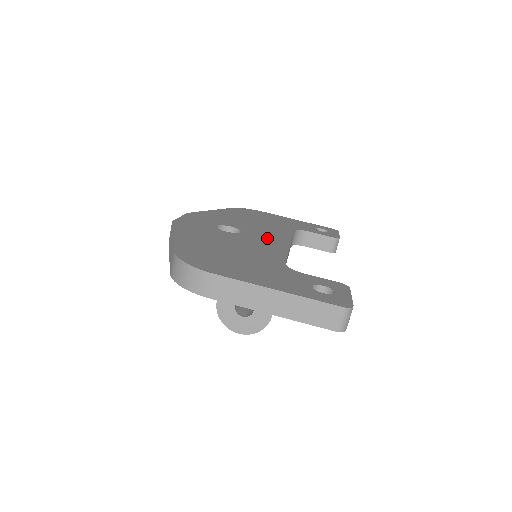
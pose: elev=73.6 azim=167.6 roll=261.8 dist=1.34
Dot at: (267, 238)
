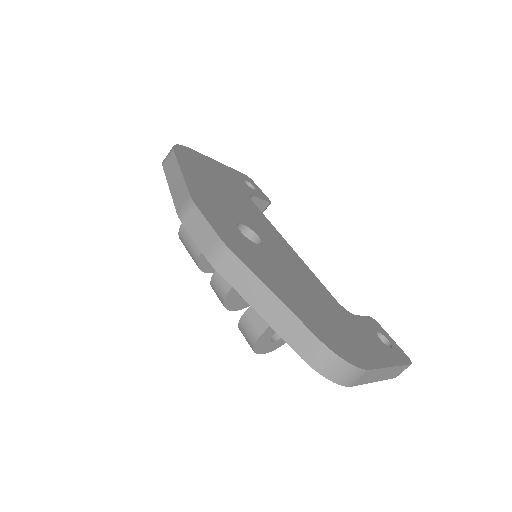
Dot at: (276, 241)
